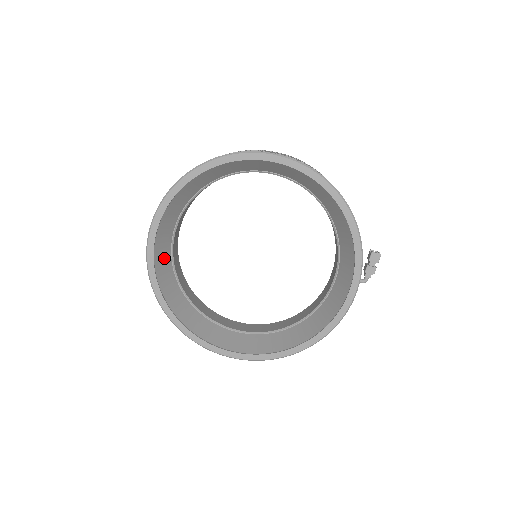
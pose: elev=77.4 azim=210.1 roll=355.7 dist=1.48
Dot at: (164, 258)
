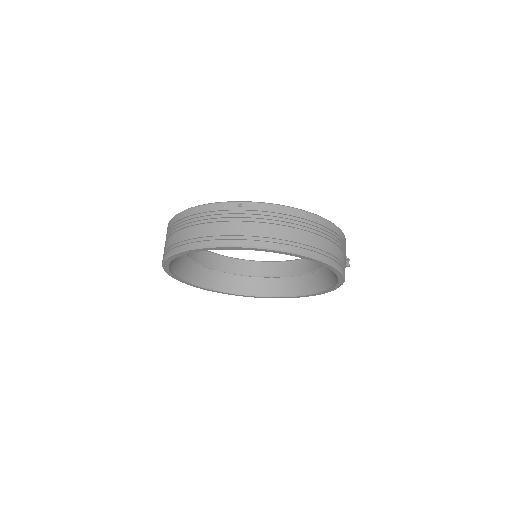
Dot at: occluded
